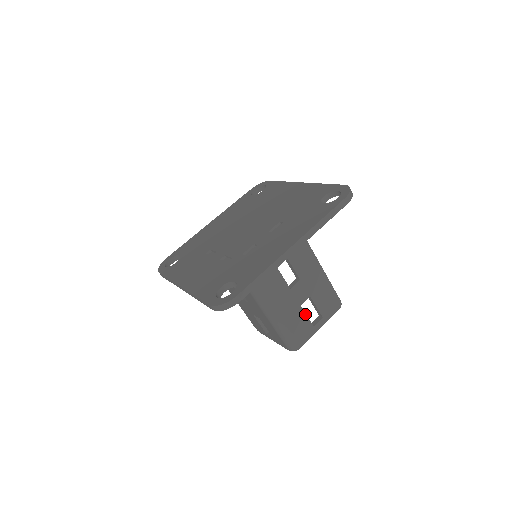
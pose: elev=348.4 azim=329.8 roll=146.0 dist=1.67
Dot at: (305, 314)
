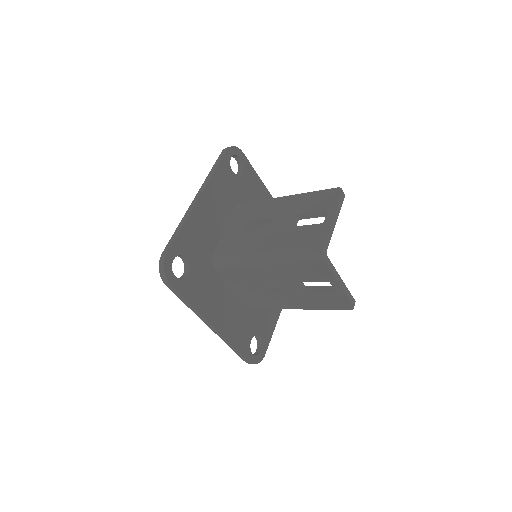
Dot at: (303, 227)
